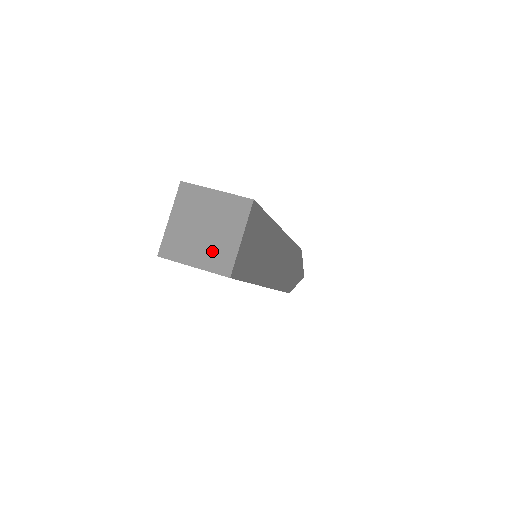
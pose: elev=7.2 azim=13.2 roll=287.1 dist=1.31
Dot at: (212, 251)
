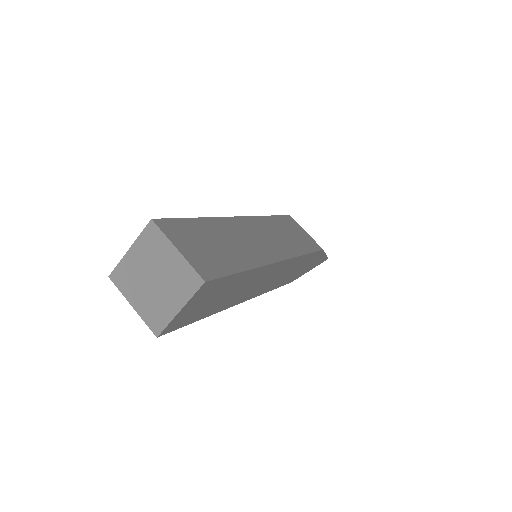
Dot at: (152, 304)
